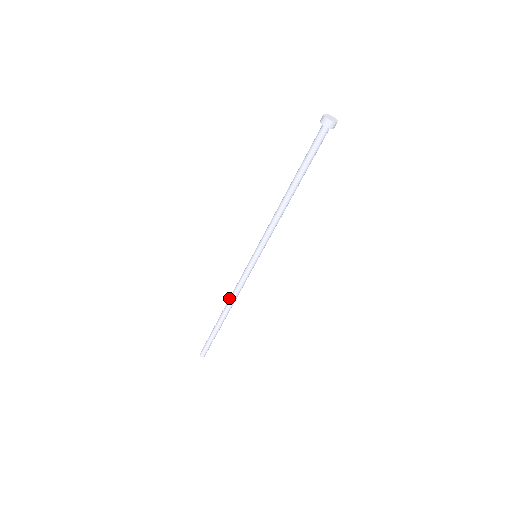
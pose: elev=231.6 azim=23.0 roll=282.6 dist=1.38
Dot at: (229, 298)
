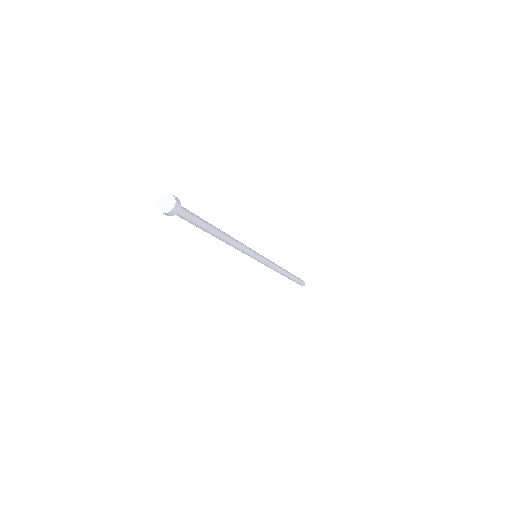
Dot at: occluded
